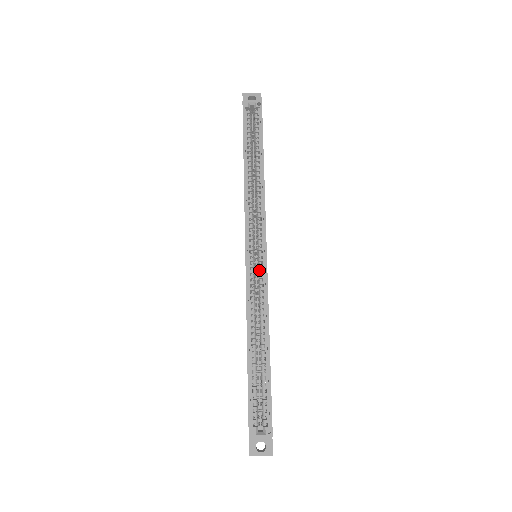
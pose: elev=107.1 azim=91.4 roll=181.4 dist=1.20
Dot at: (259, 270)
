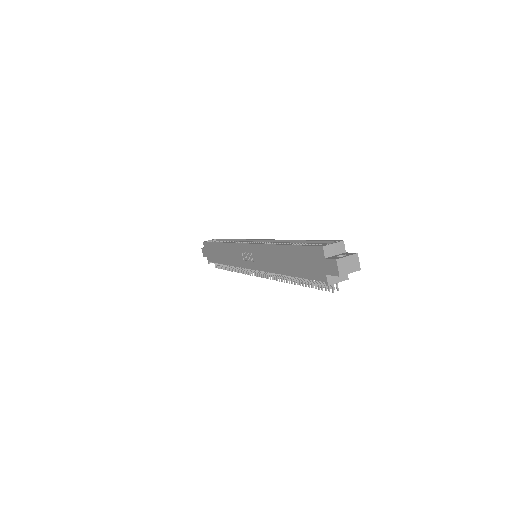
Dot at: occluded
